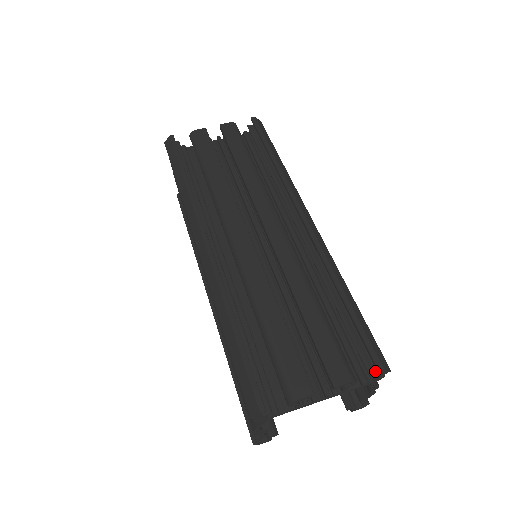
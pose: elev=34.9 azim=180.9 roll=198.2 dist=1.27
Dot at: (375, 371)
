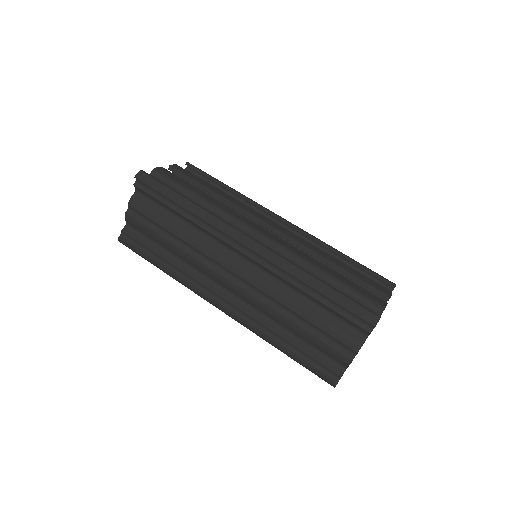
Dot at: occluded
